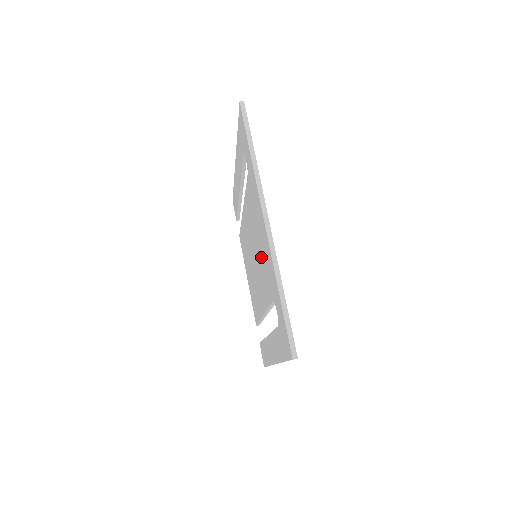
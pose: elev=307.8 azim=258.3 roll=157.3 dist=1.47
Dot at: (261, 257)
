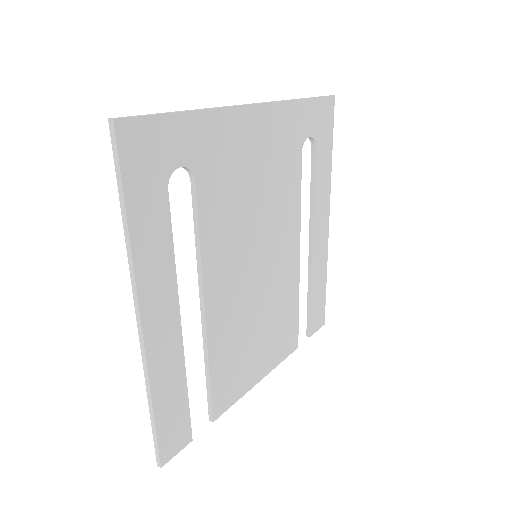
Dot at: occluded
